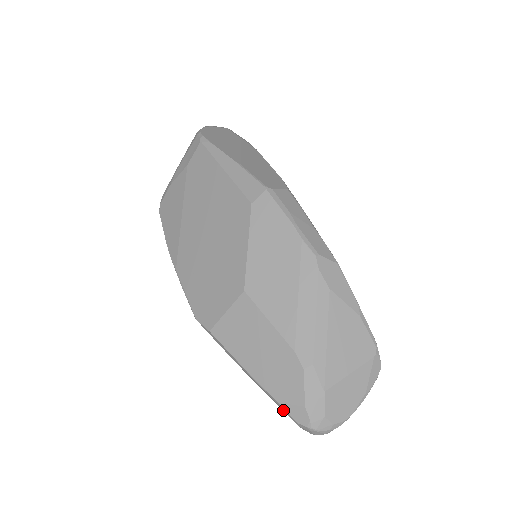
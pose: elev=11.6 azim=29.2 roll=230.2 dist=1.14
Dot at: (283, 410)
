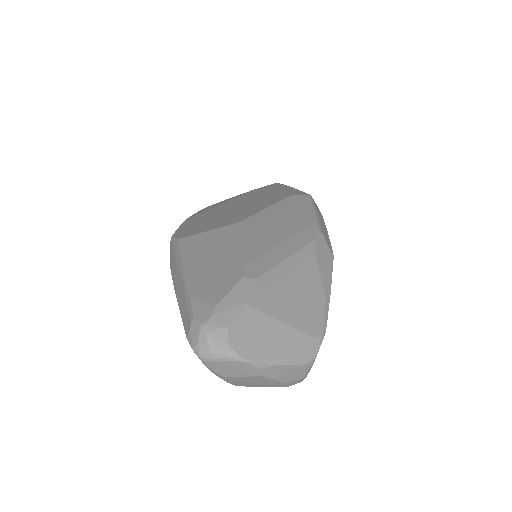
Dot at: (188, 308)
